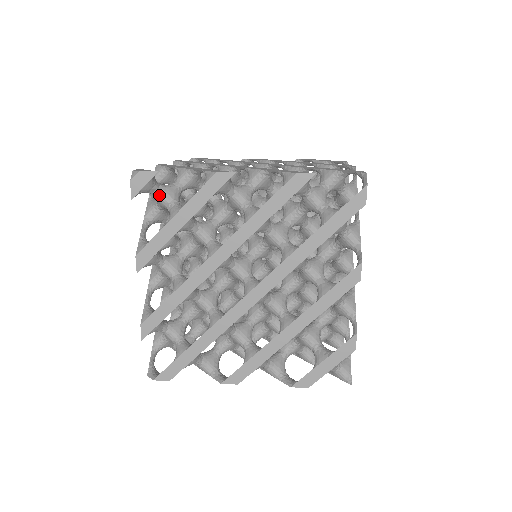
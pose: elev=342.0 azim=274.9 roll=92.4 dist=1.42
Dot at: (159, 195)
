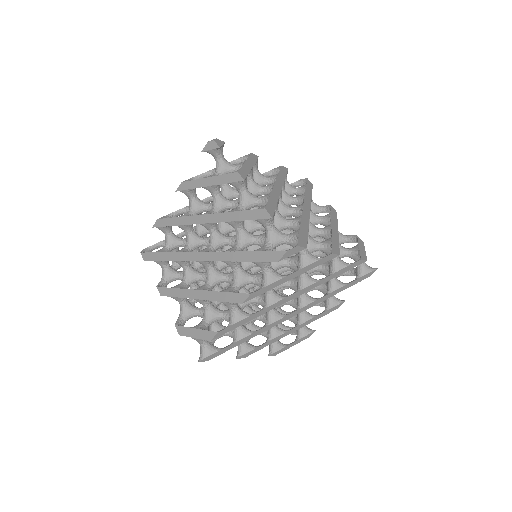
Dot at: (225, 159)
